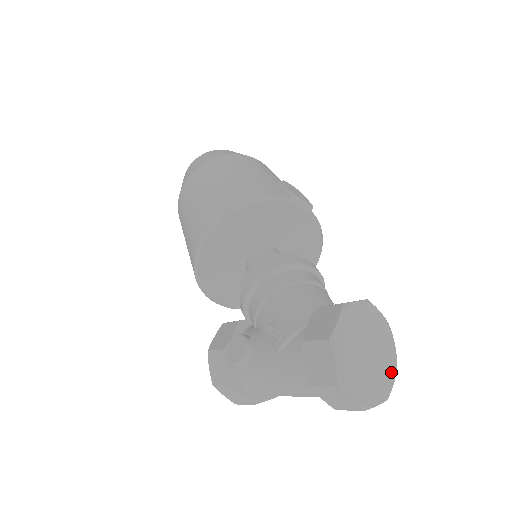
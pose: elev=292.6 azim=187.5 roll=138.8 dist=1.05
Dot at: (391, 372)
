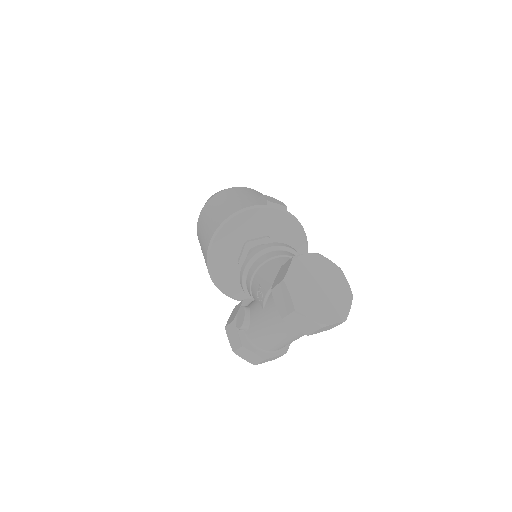
Dot at: (346, 301)
